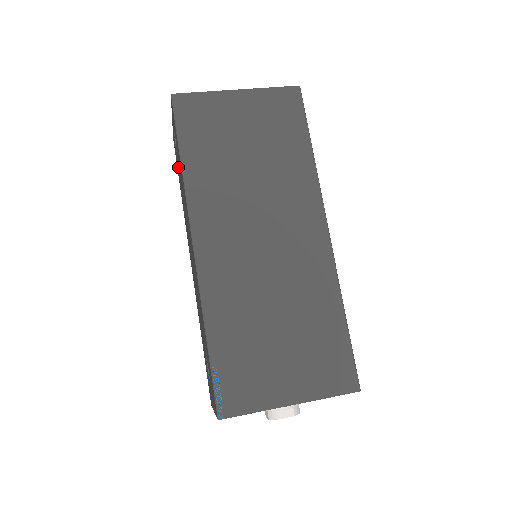
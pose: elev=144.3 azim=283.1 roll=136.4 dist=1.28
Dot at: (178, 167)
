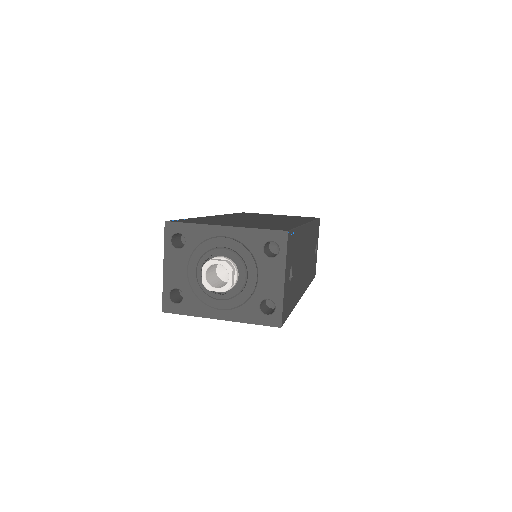
Dot at: occluded
